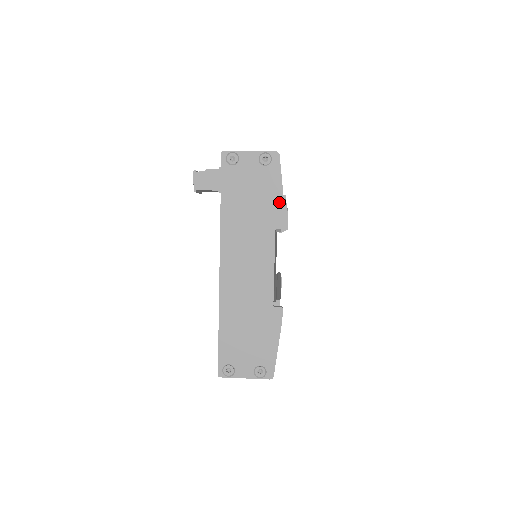
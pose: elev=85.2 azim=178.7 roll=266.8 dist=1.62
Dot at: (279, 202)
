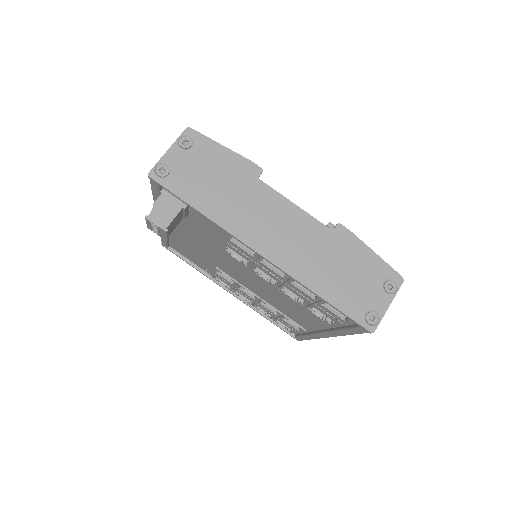
Dot at: (235, 158)
